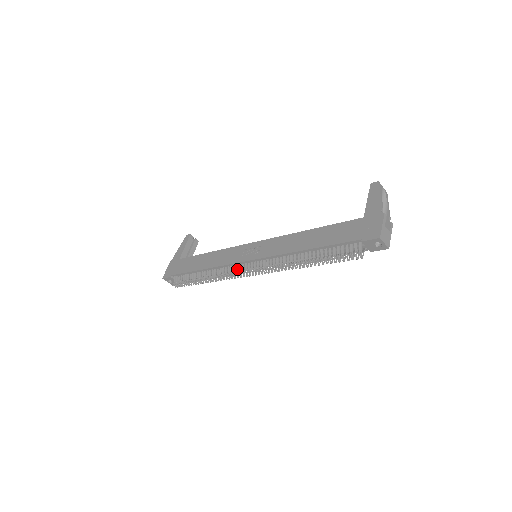
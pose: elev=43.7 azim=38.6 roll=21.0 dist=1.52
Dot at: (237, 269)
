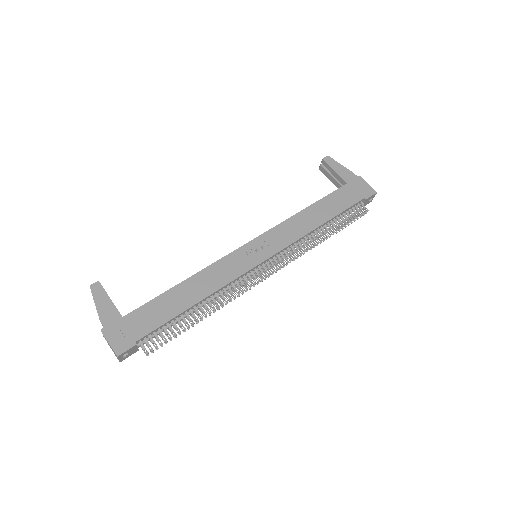
Dot at: (251, 277)
